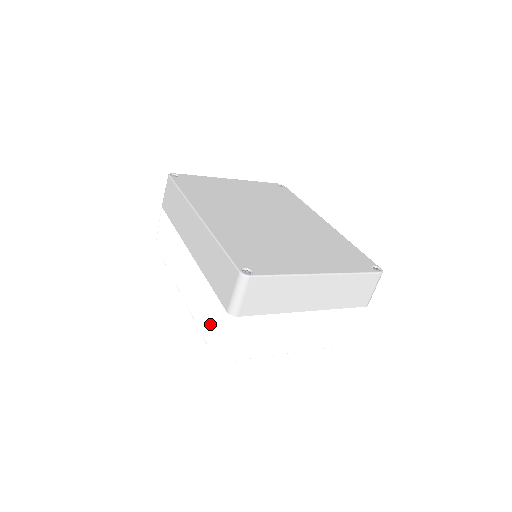
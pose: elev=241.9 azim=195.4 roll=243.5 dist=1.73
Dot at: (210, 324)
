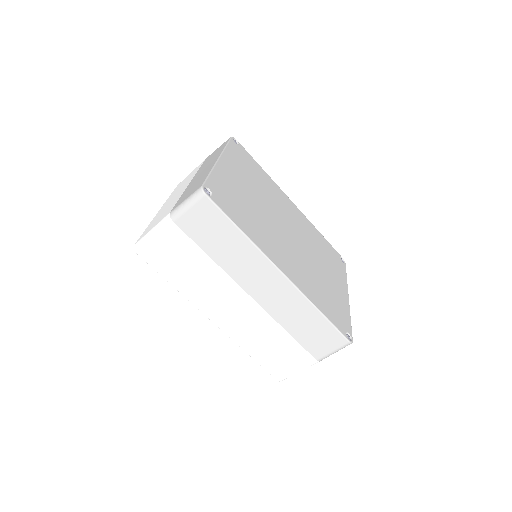
Dot at: (280, 360)
